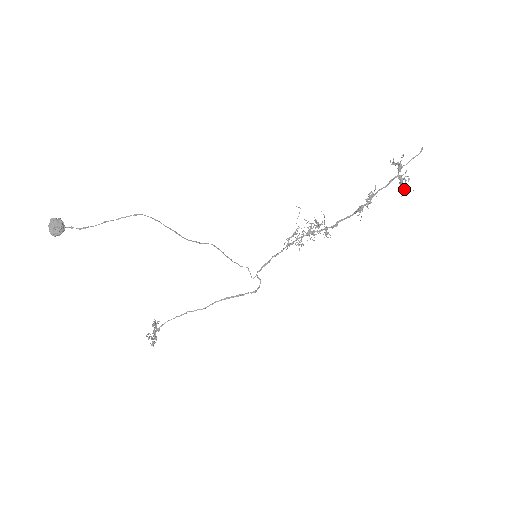
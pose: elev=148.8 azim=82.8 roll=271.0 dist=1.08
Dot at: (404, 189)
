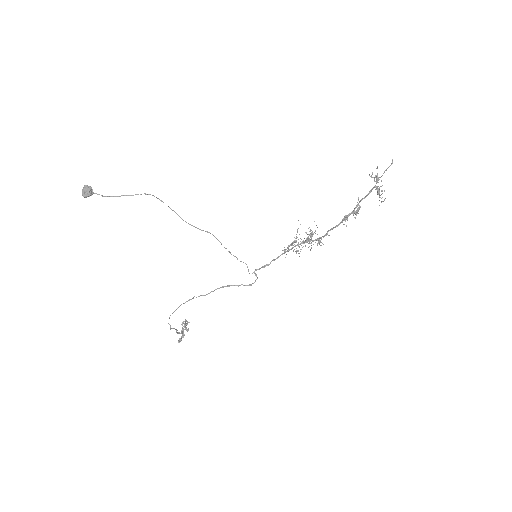
Dot at: occluded
